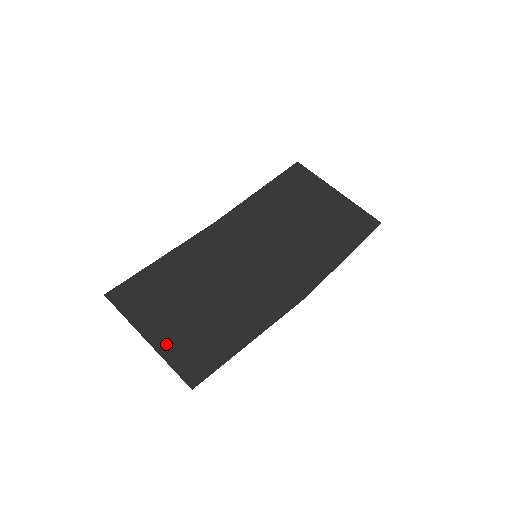
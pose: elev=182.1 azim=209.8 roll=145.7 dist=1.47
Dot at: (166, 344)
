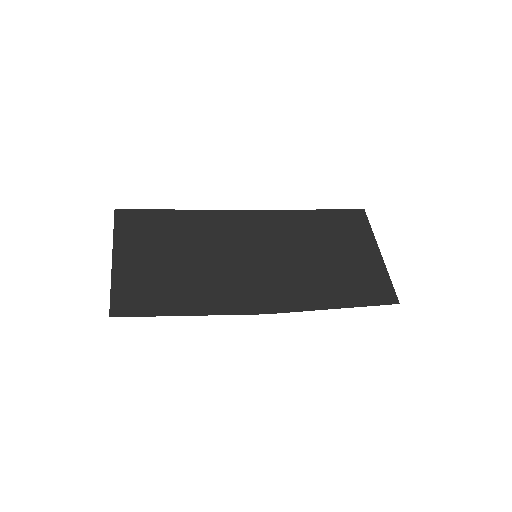
Dot at: (123, 271)
